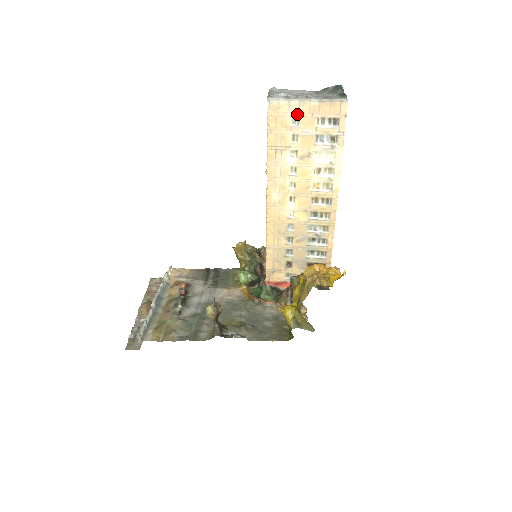
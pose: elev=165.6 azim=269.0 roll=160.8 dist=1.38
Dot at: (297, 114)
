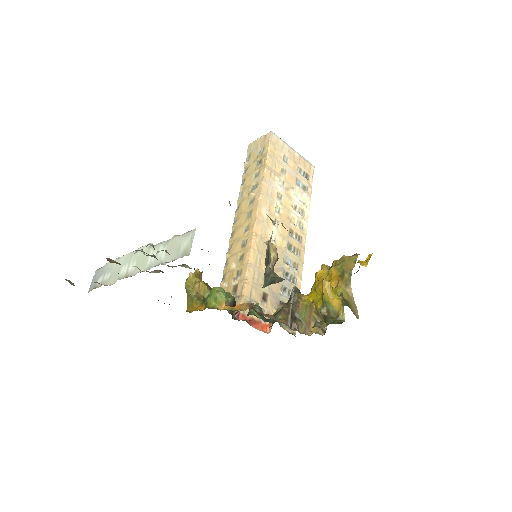
Dot at: (287, 155)
